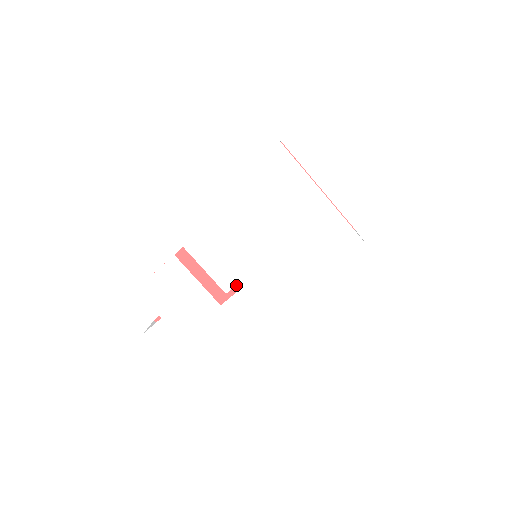
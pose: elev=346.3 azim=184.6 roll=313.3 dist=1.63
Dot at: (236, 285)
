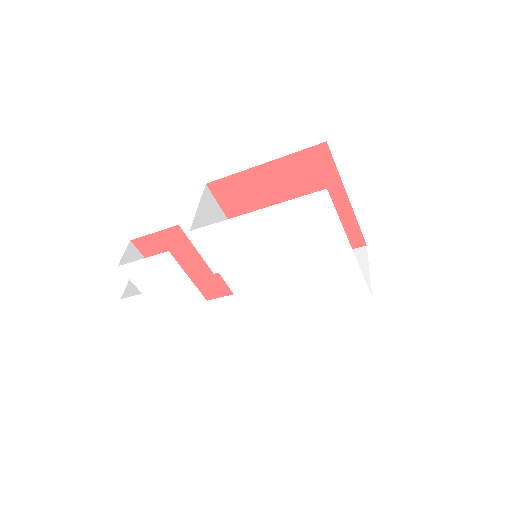
Dot at: occluded
